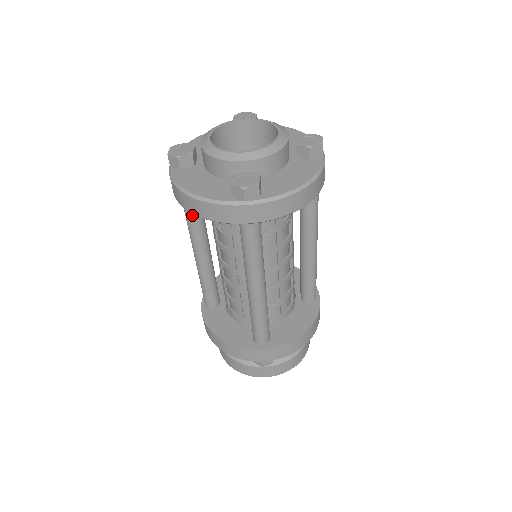
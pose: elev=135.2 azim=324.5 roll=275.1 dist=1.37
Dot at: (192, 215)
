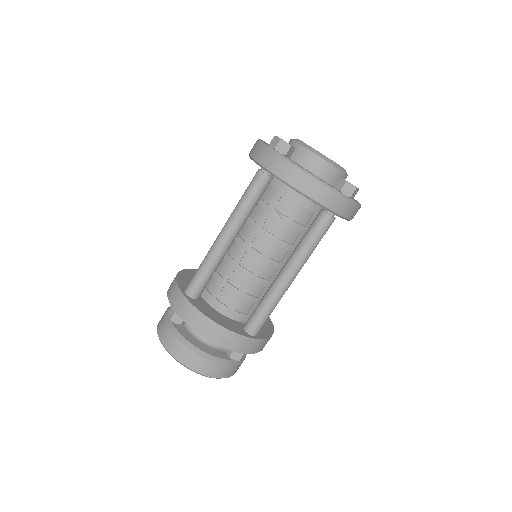
Dot at: (257, 198)
